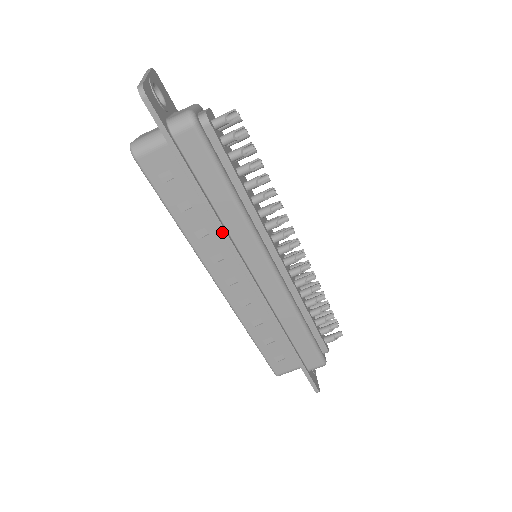
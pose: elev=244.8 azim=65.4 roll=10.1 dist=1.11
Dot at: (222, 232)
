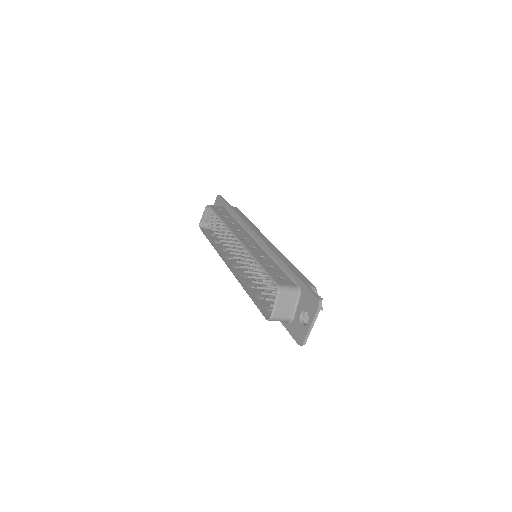
Dot at: occluded
